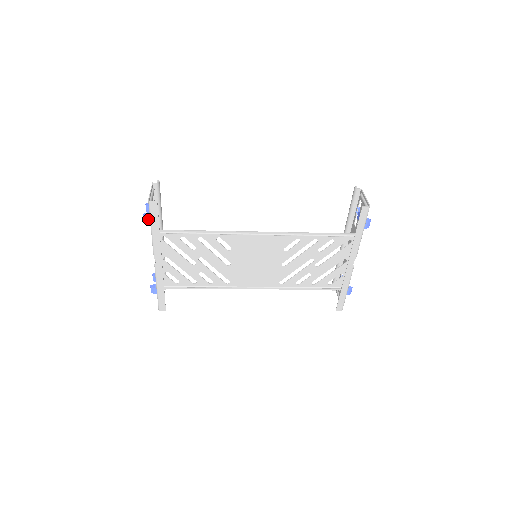
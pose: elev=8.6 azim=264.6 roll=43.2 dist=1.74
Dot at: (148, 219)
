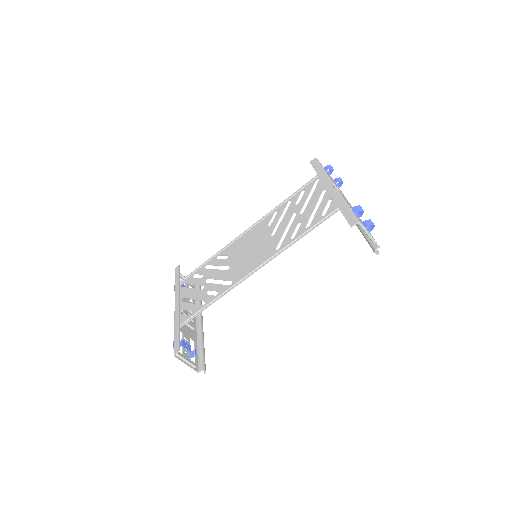
Dot at: occluded
